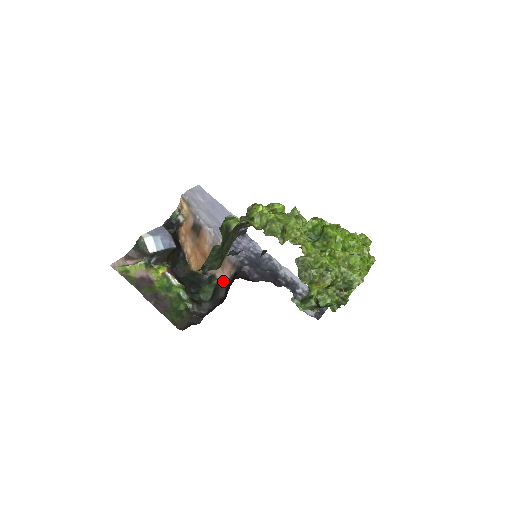
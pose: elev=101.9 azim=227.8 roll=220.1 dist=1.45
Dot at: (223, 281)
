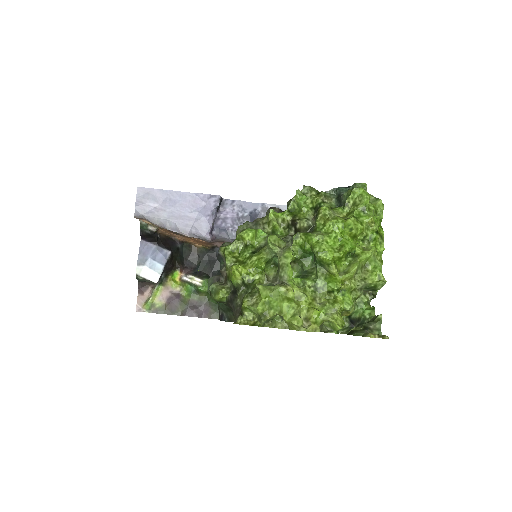
Dot at: occluded
